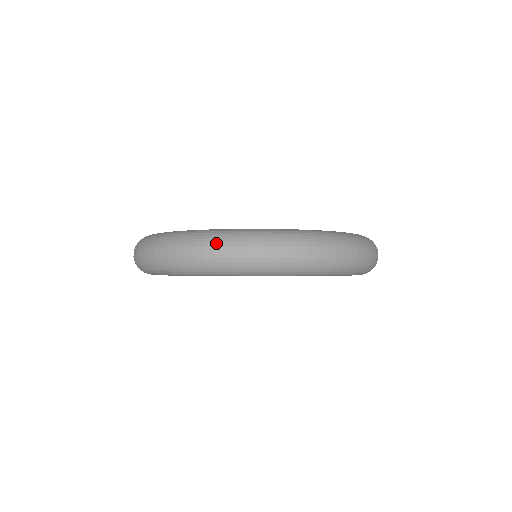
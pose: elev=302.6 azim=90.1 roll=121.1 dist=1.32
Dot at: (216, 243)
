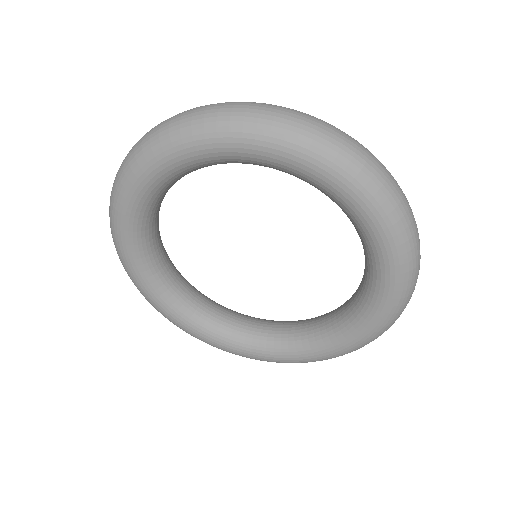
Dot at: occluded
